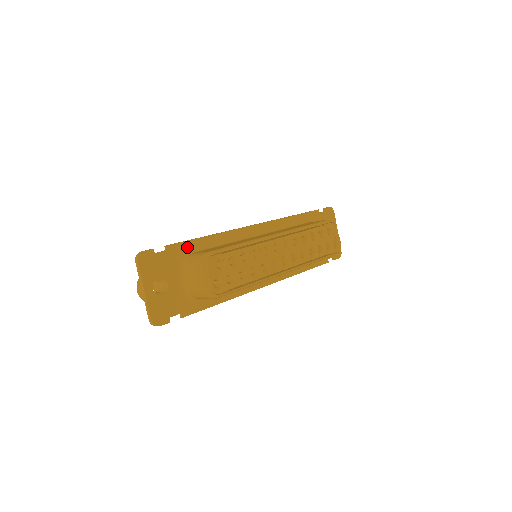
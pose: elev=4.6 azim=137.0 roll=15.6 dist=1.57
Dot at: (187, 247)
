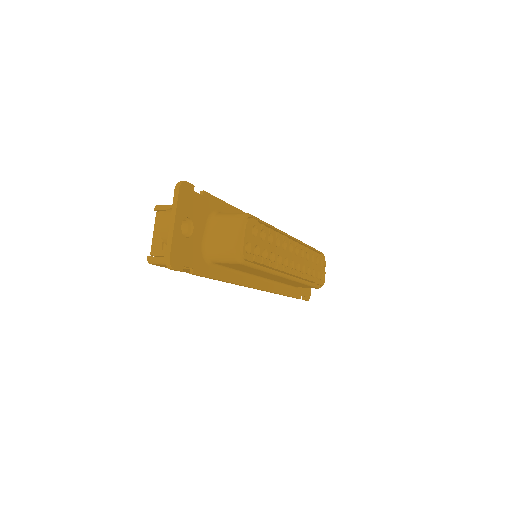
Dot at: (218, 205)
